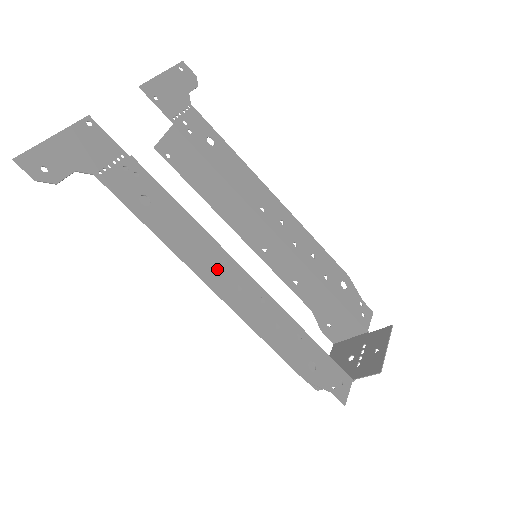
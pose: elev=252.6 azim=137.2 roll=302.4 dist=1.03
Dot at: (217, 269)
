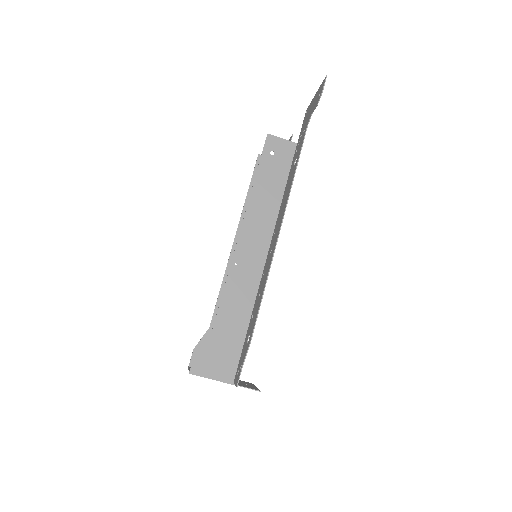
Dot at: occluded
